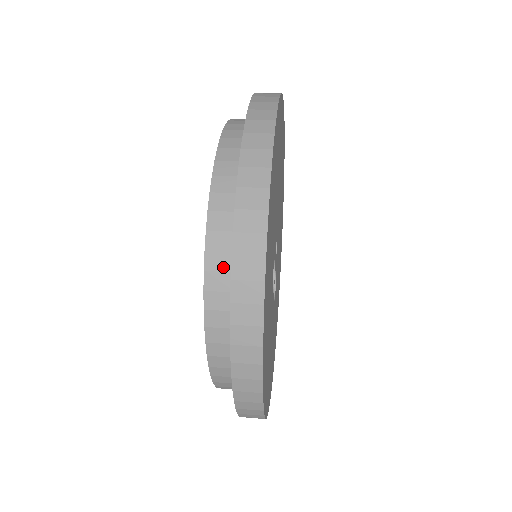
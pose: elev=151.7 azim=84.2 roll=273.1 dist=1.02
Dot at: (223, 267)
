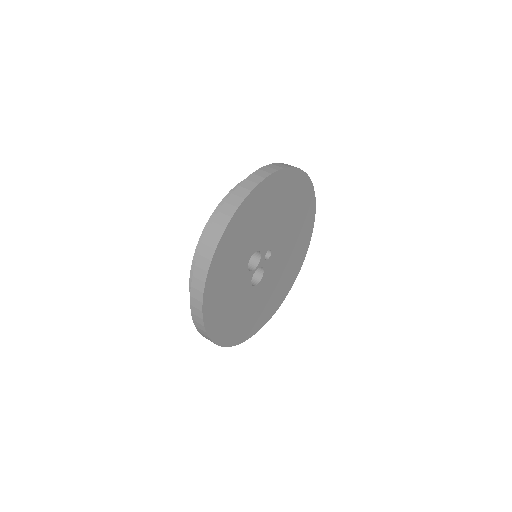
Dot at: occluded
